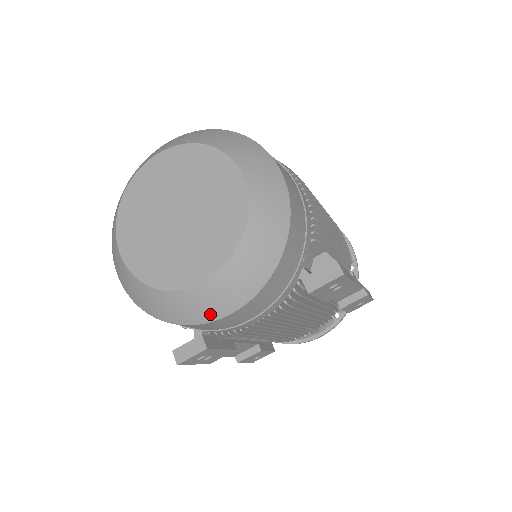
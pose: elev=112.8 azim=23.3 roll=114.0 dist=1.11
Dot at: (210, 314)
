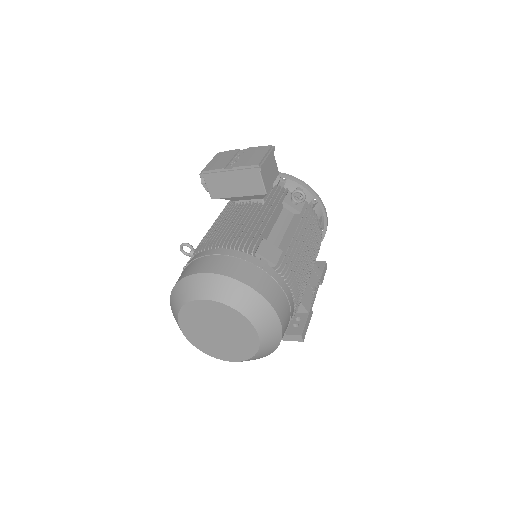
Dot at: occluded
